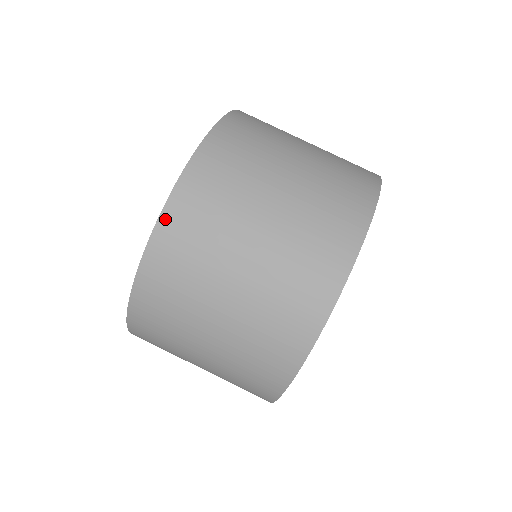
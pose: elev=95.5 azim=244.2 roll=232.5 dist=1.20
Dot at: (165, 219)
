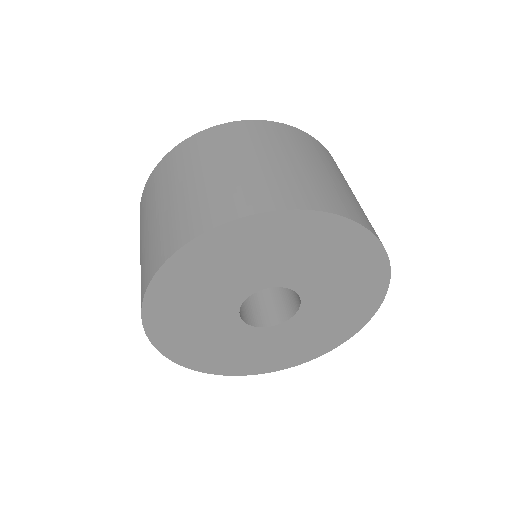
Dot at: (258, 122)
